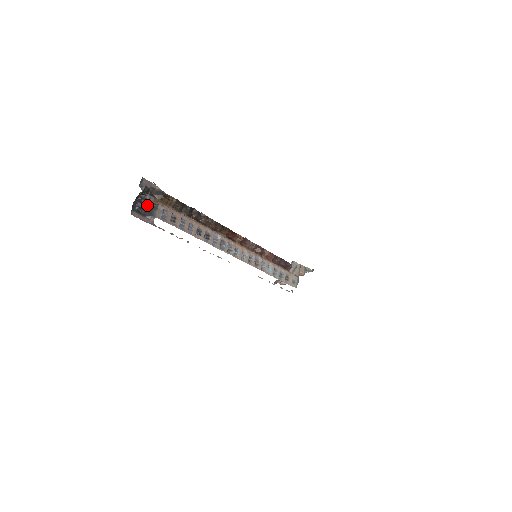
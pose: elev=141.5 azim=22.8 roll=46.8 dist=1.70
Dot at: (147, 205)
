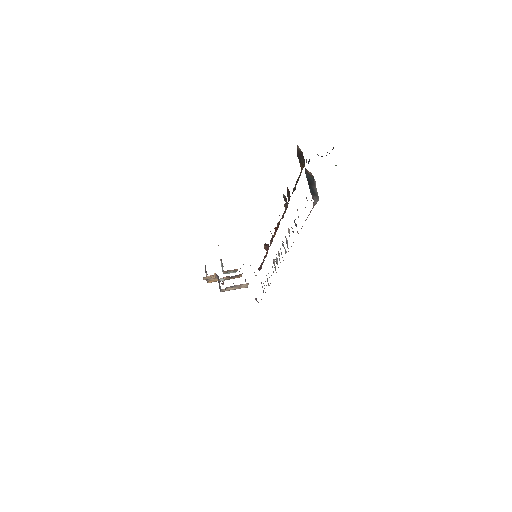
Dot at: (306, 175)
